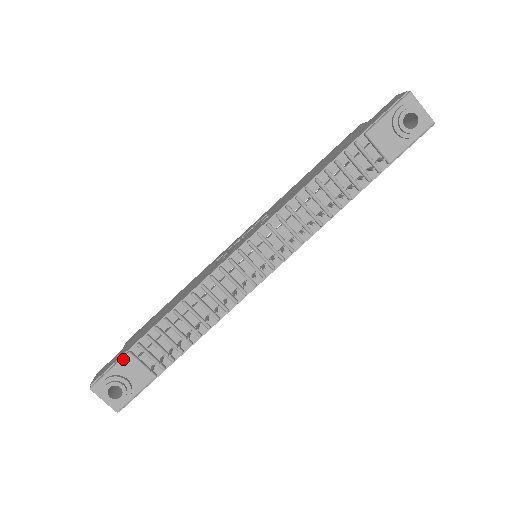
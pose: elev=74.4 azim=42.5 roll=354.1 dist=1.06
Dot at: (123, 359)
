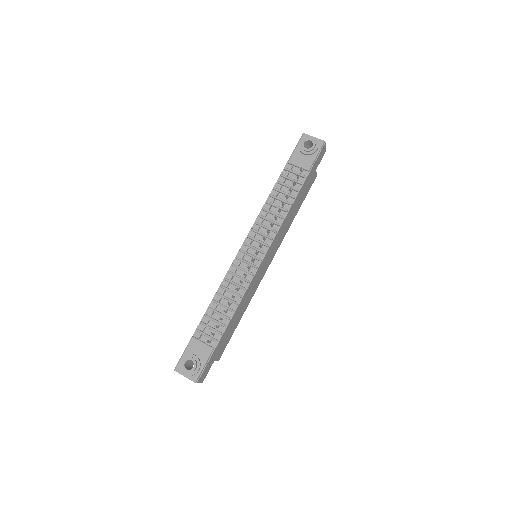
Dot at: (190, 342)
